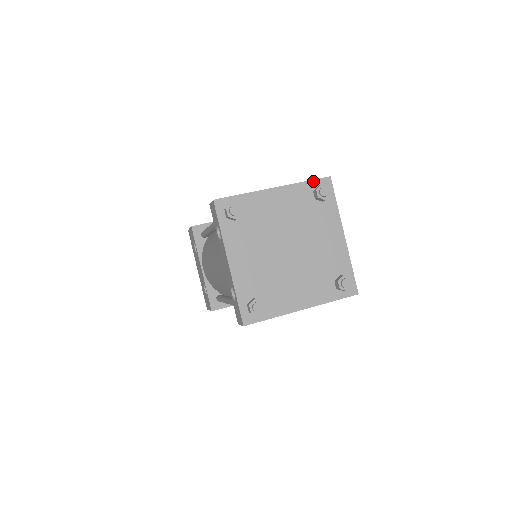
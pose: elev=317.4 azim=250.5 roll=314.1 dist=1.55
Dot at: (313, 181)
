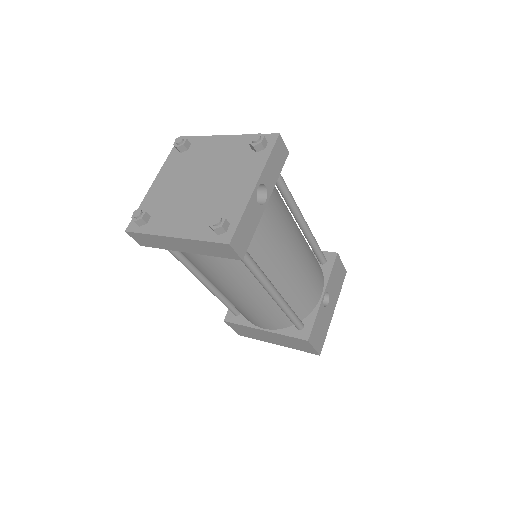
Dot at: occluded
